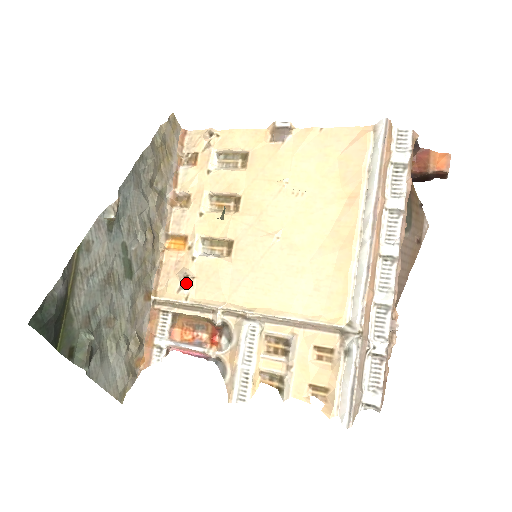
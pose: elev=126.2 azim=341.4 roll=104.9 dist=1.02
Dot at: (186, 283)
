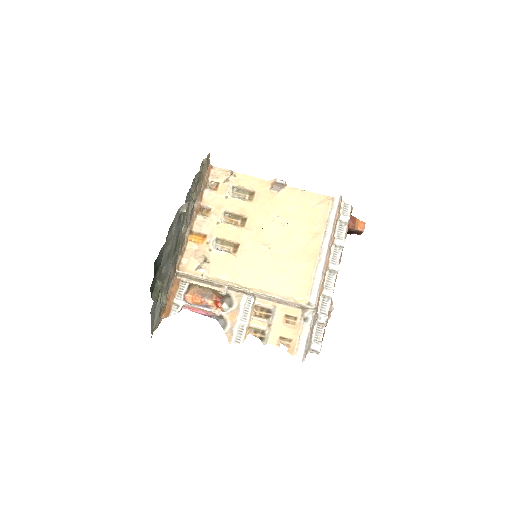
Dot at: (202, 265)
